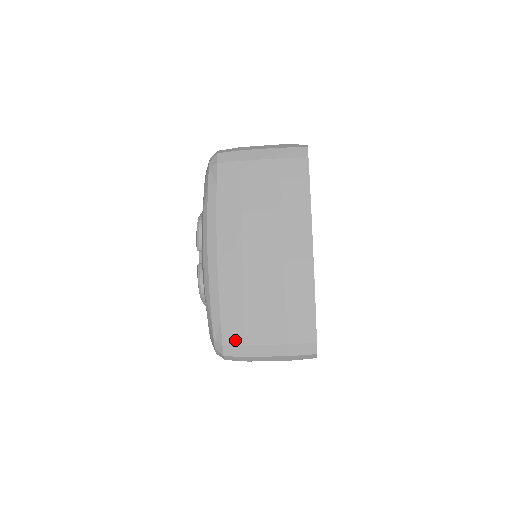
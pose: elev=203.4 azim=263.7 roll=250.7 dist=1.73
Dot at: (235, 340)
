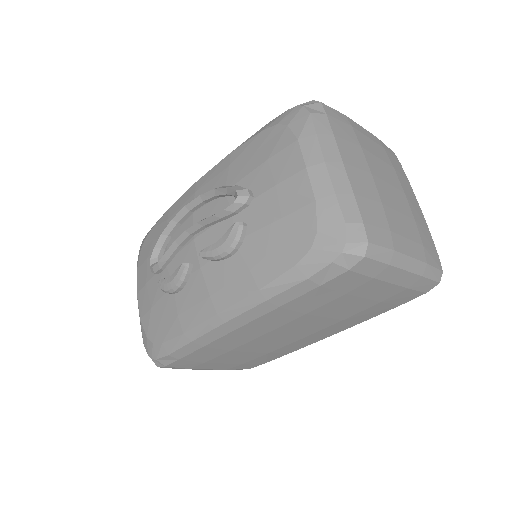
Dot at: (182, 366)
